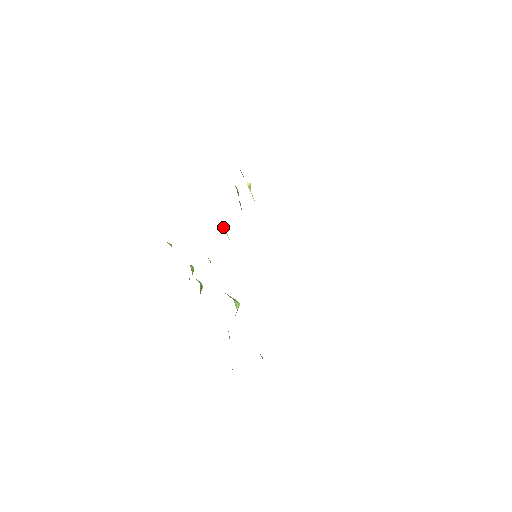
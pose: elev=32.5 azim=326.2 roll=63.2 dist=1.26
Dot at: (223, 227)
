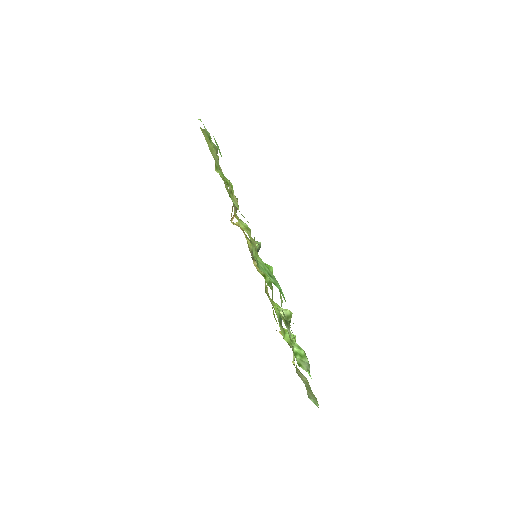
Dot at: occluded
